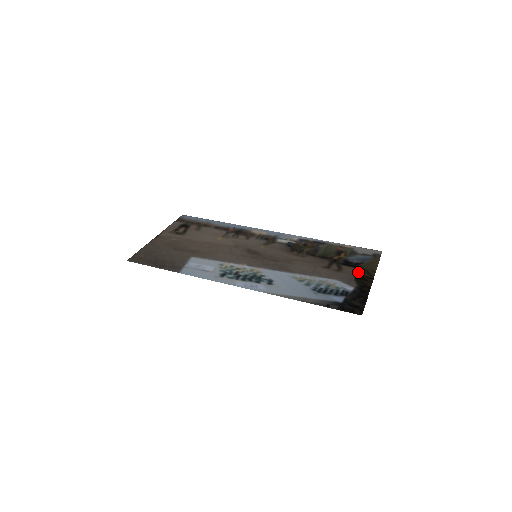
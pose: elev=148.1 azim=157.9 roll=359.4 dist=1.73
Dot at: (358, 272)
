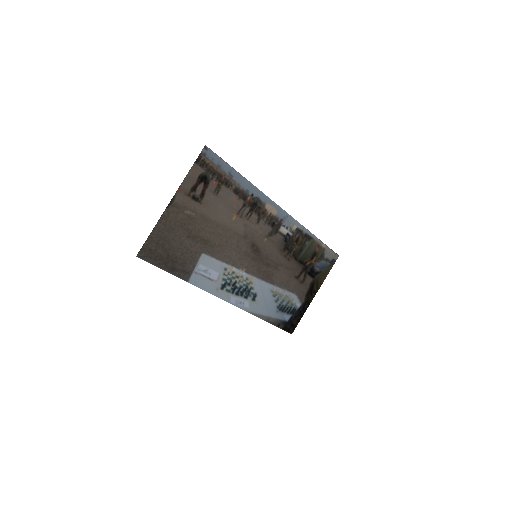
Dot at: (312, 285)
